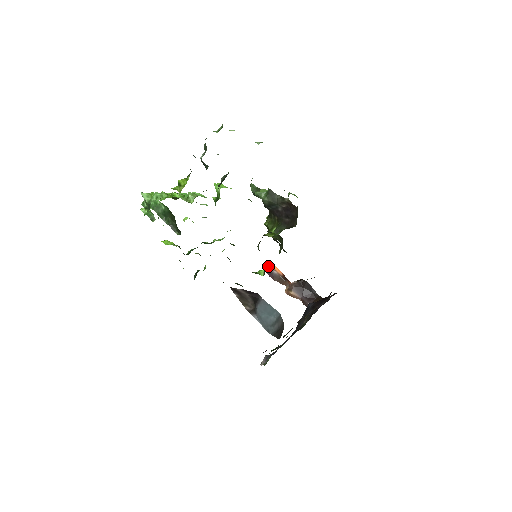
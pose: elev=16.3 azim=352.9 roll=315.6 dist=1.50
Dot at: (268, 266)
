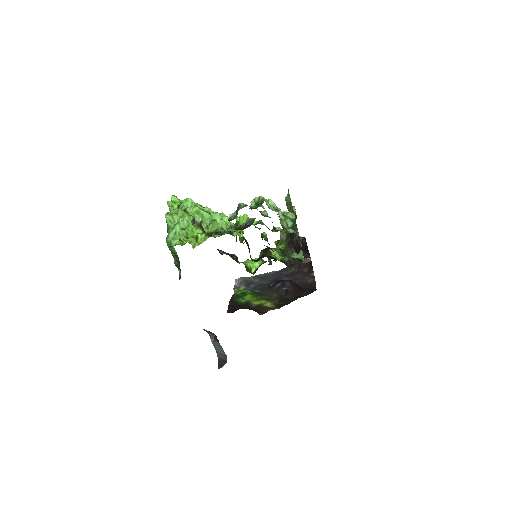
Dot at: occluded
